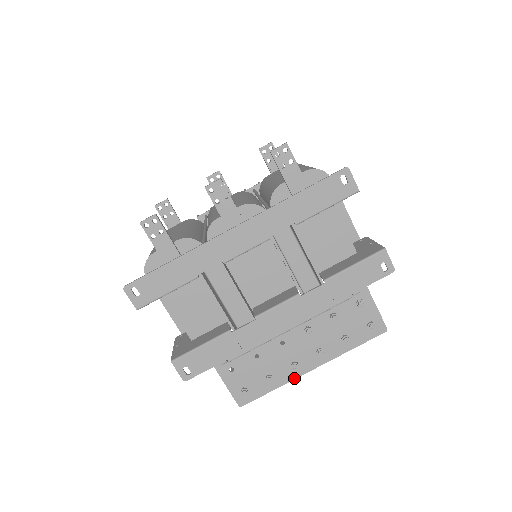
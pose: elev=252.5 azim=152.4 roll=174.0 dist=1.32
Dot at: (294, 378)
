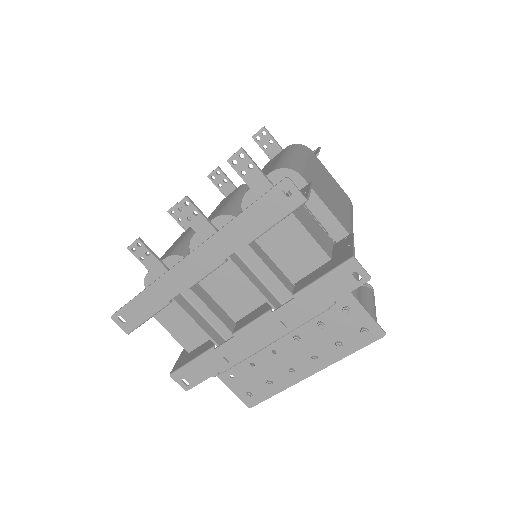
Dot at: (295, 383)
